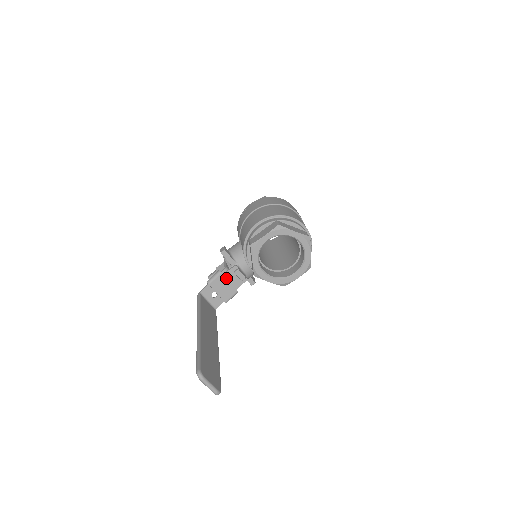
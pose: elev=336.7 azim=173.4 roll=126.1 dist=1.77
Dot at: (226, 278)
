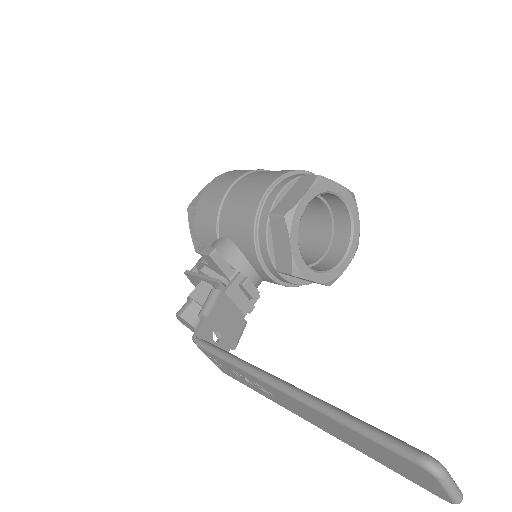
Dot at: (228, 300)
